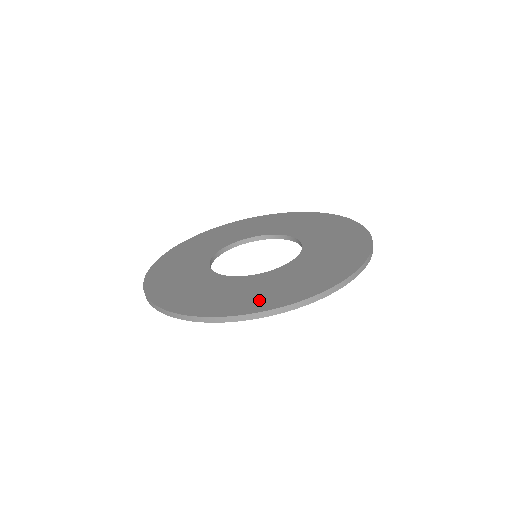
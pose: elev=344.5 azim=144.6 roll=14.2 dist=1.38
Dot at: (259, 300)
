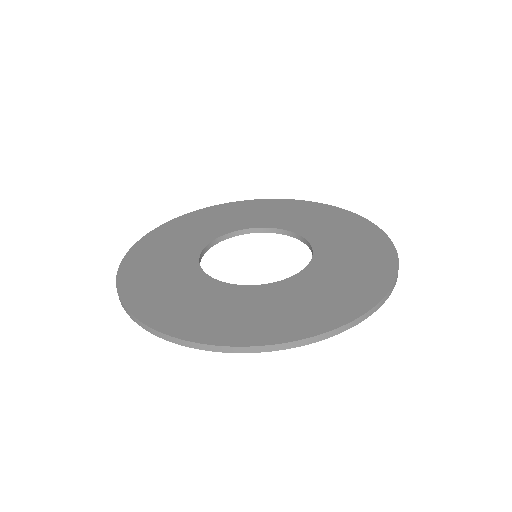
Dot at: (325, 311)
